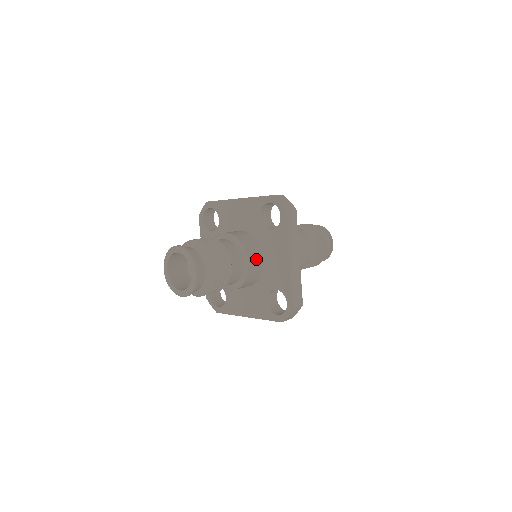
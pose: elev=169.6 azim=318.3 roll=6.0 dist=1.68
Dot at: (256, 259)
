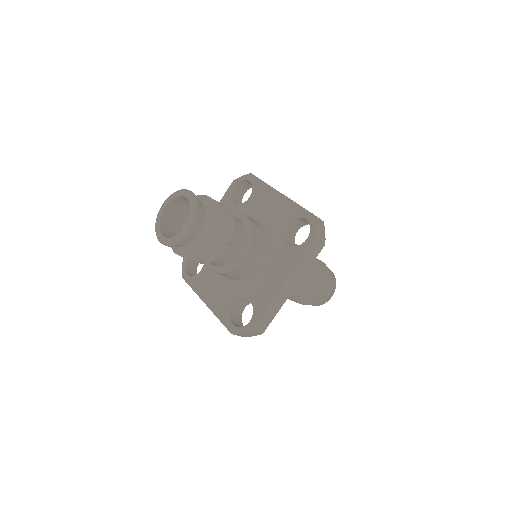
Dot at: (254, 260)
